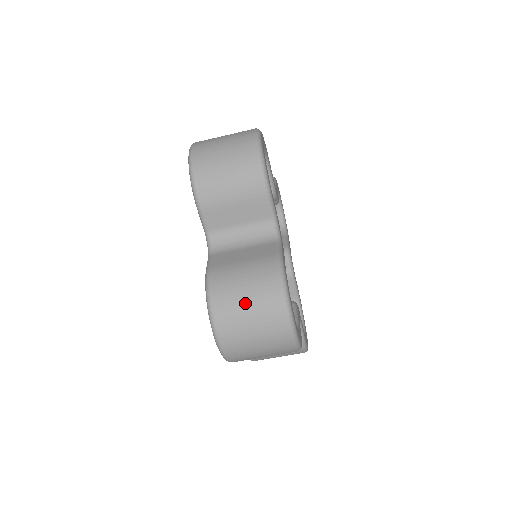
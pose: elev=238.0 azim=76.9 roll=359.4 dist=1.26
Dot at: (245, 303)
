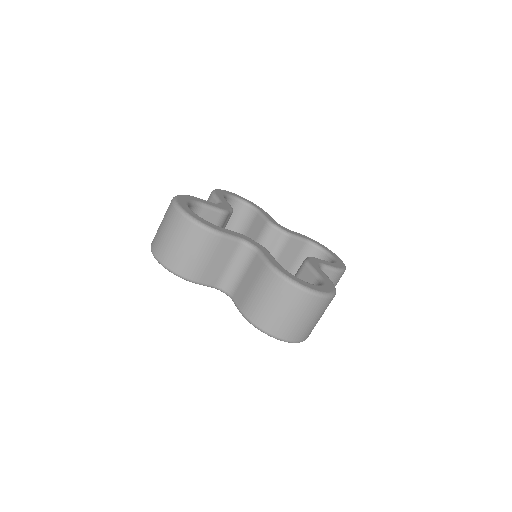
Dot at: (278, 310)
